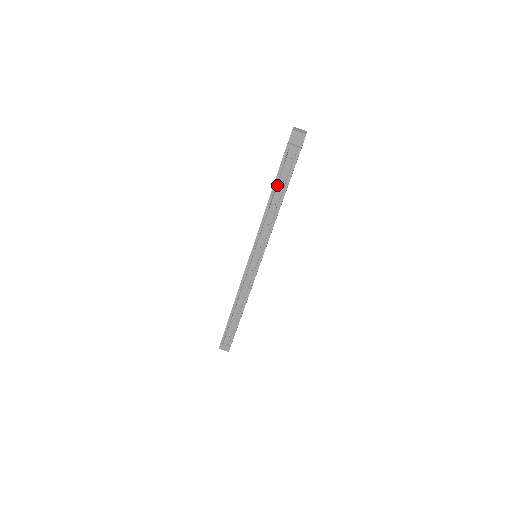
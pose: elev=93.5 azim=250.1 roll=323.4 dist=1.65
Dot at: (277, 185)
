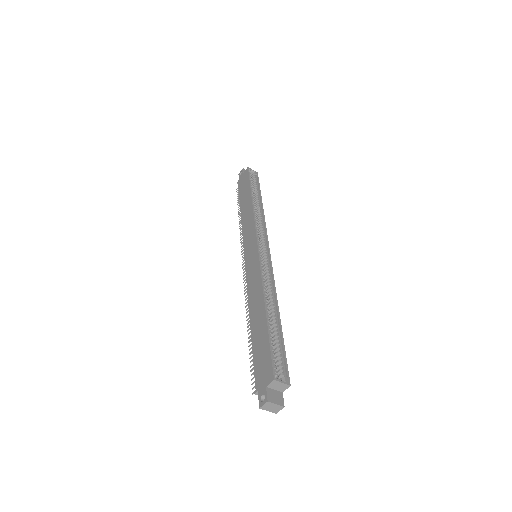
Dot at: occluded
